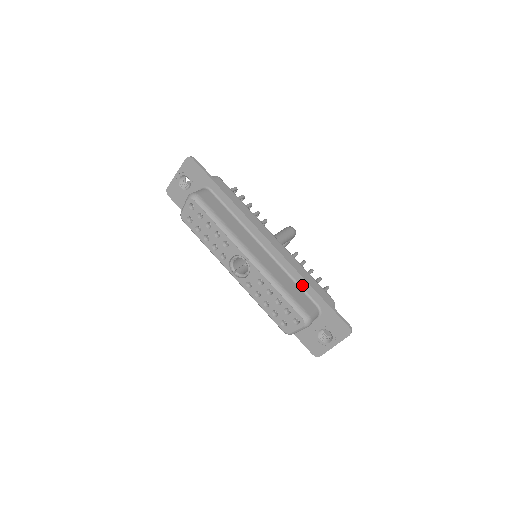
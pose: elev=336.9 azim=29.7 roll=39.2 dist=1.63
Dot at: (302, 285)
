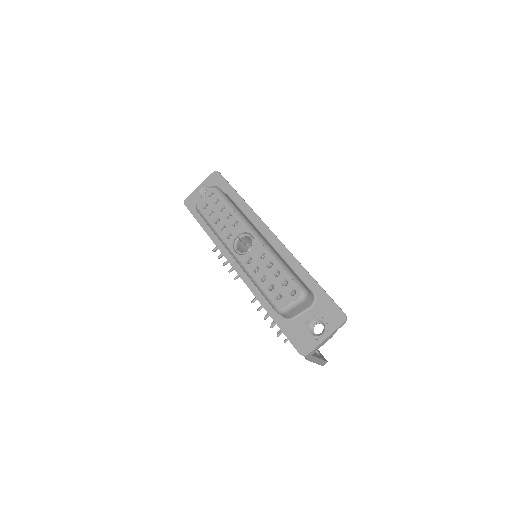
Dot at: (300, 273)
